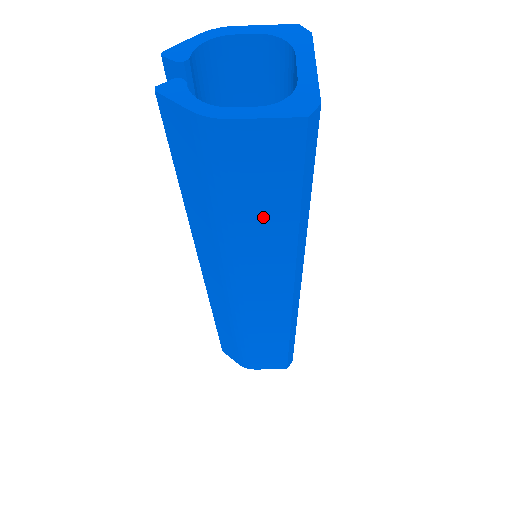
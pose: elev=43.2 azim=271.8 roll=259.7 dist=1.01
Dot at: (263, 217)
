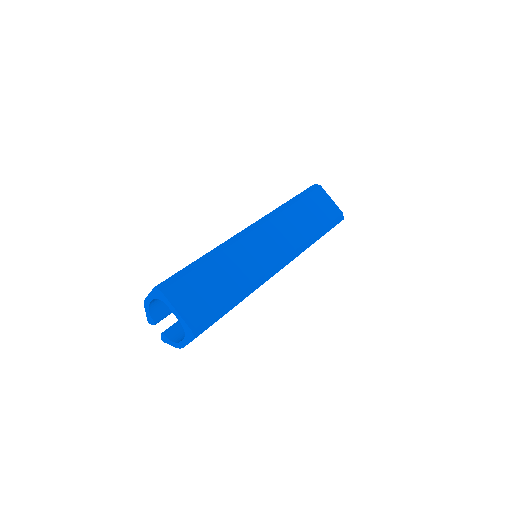
Dot at: occluded
